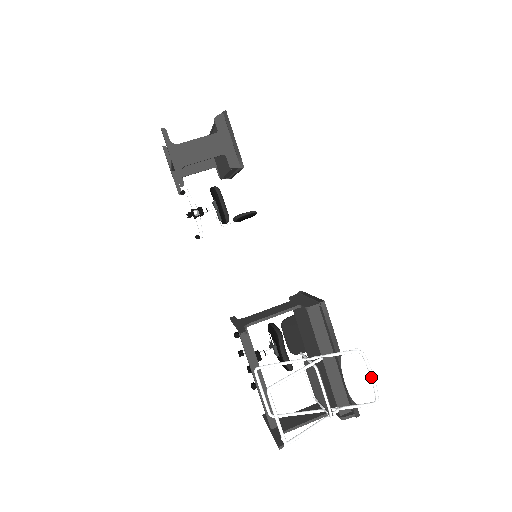
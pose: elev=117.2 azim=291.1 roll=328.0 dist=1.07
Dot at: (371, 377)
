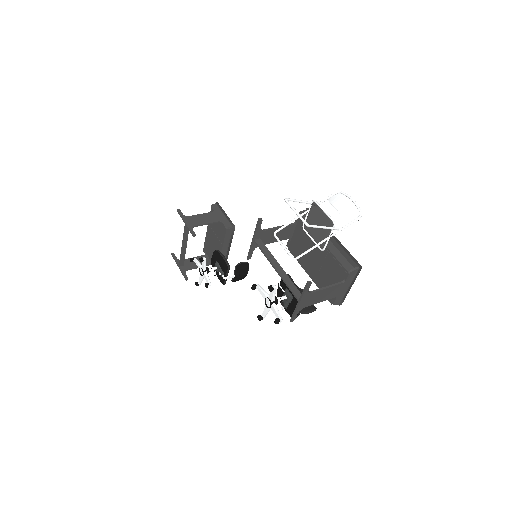
Dot at: (350, 198)
